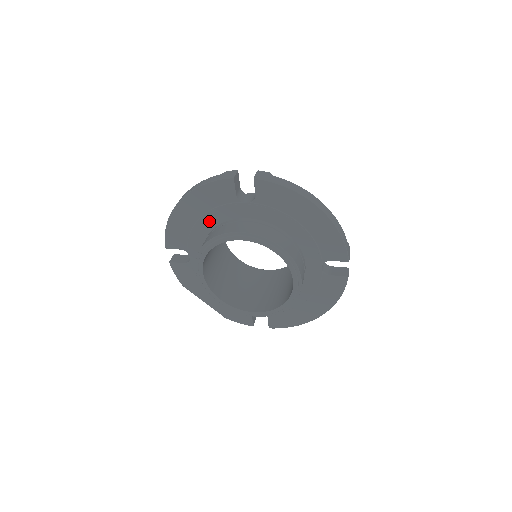
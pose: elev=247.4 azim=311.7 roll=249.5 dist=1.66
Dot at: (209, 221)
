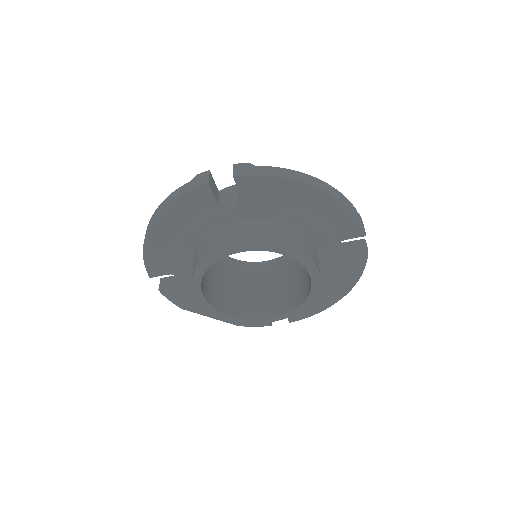
Dot at: (192, 237)
